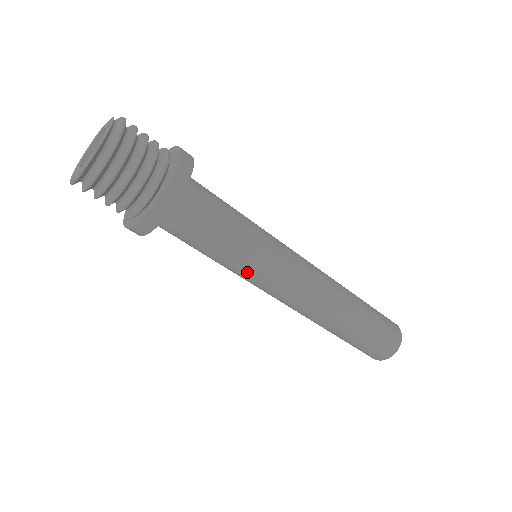
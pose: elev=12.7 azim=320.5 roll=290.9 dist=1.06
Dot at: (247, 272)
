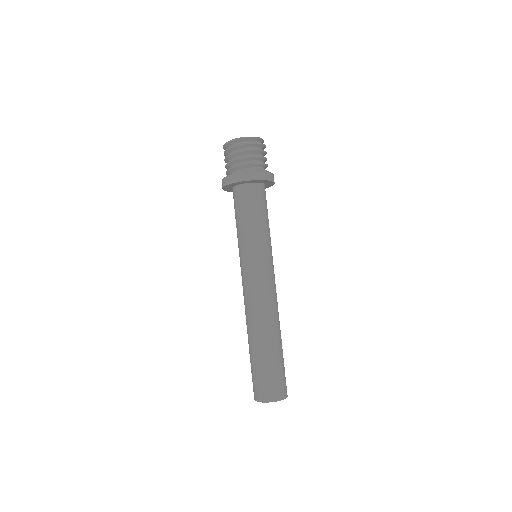
Dot at: (258, 249)
